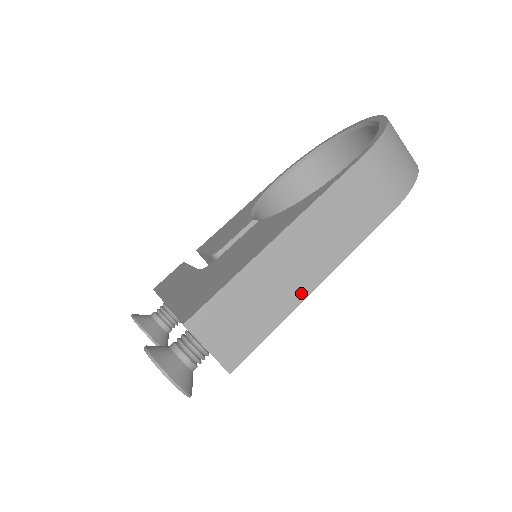
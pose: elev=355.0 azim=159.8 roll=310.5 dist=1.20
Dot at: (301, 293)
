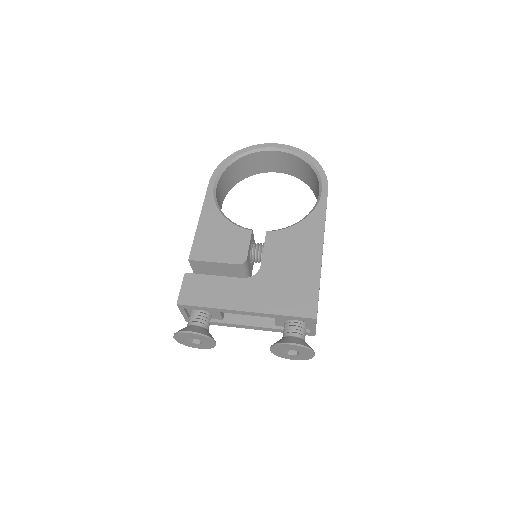
Dot at: occluded
